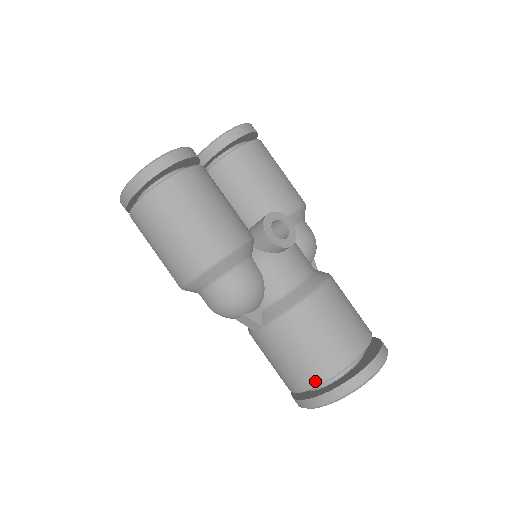
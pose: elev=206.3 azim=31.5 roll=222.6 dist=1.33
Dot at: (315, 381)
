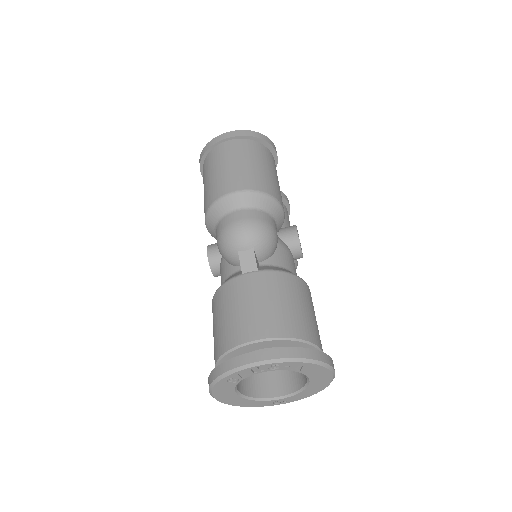
Dot at: (282, 332)
